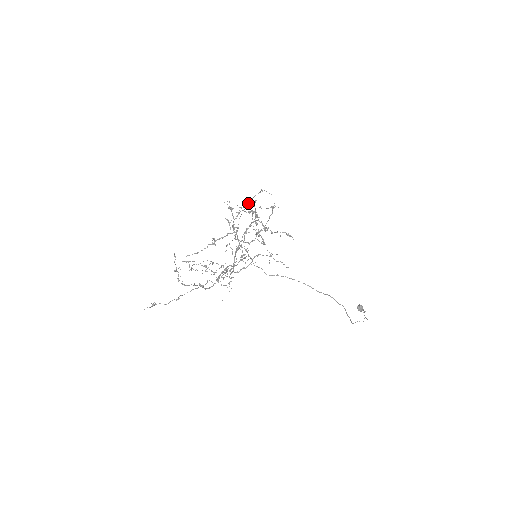
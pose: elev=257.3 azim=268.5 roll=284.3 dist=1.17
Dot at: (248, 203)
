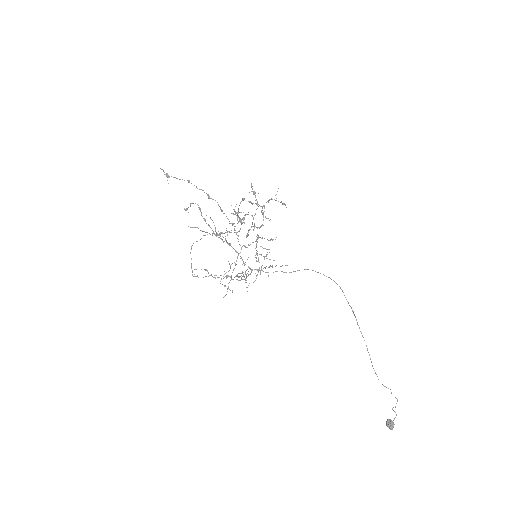
Dot at: (251, 202)
